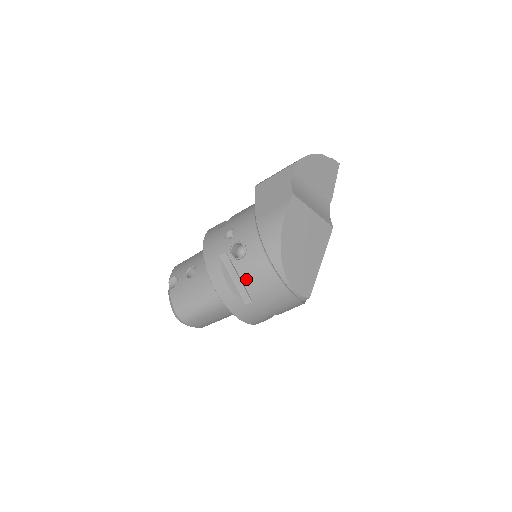
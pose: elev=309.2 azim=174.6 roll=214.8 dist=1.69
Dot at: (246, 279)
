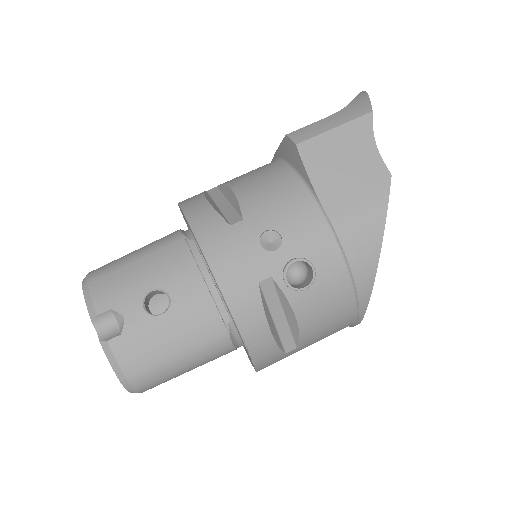
Dot at: (306, 320)
